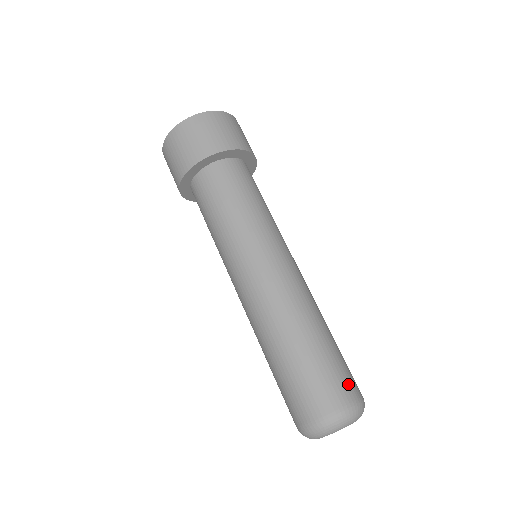
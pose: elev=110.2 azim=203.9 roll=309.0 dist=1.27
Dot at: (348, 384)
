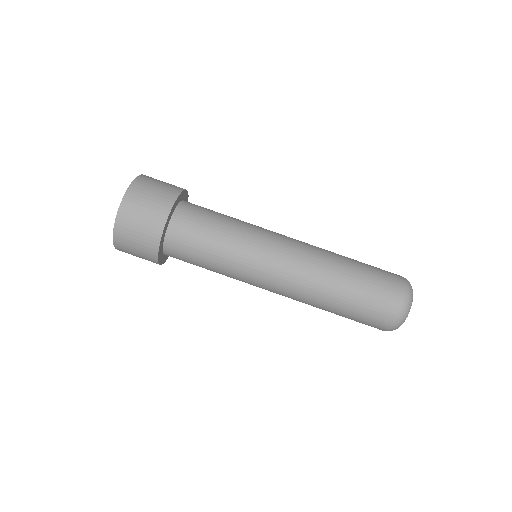
Dot at: (386, 303)
